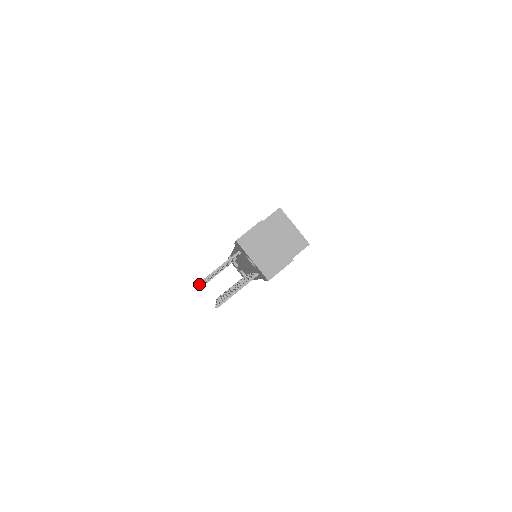
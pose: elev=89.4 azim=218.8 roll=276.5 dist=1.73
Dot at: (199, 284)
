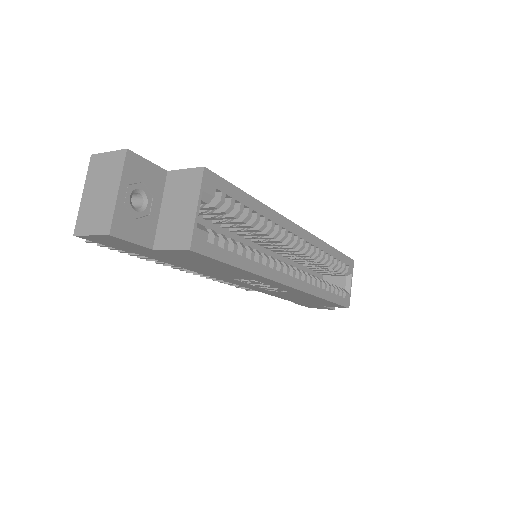
Dot at: occluded
